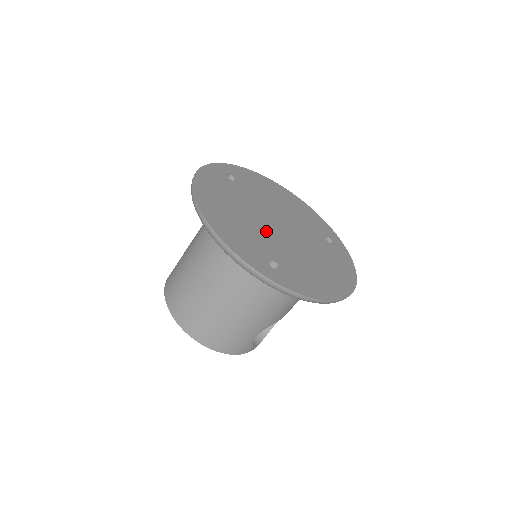
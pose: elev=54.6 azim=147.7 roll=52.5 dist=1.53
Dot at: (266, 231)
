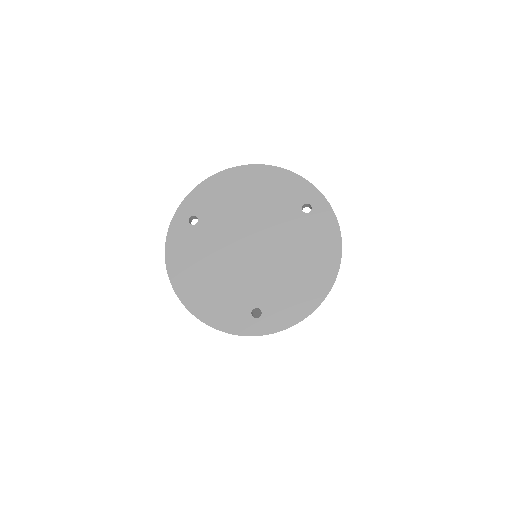
Dot at: (241, 271)
